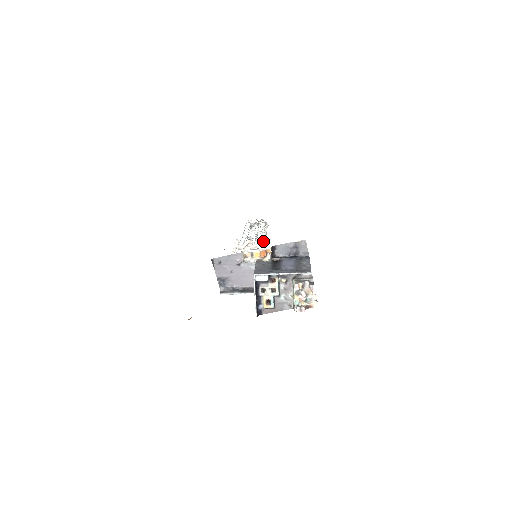
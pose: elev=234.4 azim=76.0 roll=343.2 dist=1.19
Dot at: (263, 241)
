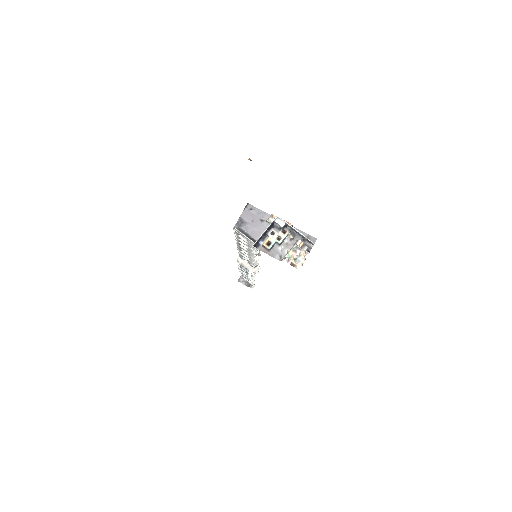
Dot at: occluded
